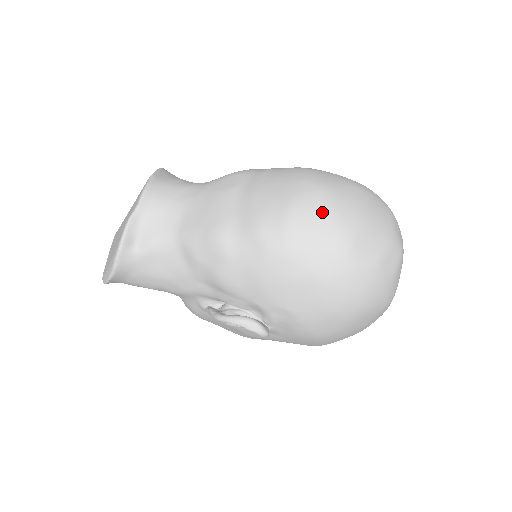
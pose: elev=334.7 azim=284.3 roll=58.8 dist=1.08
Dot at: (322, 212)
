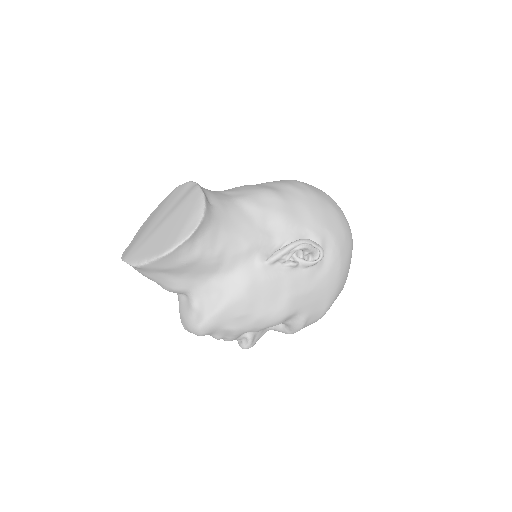
Dot at: occluded
